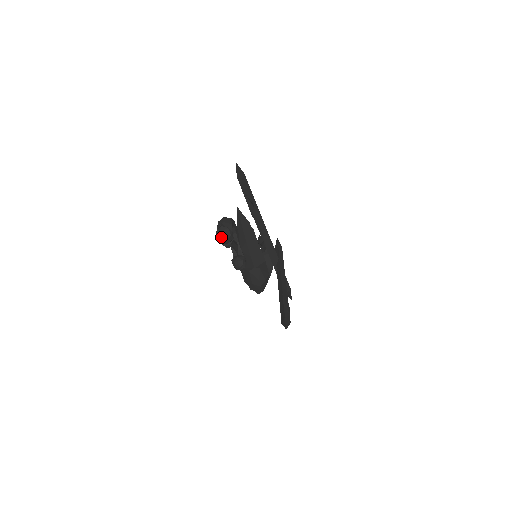
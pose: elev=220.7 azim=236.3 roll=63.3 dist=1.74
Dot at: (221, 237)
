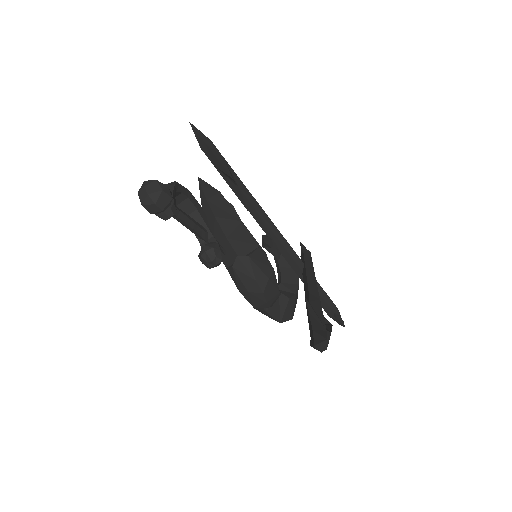
Dot at: (145, 198)
